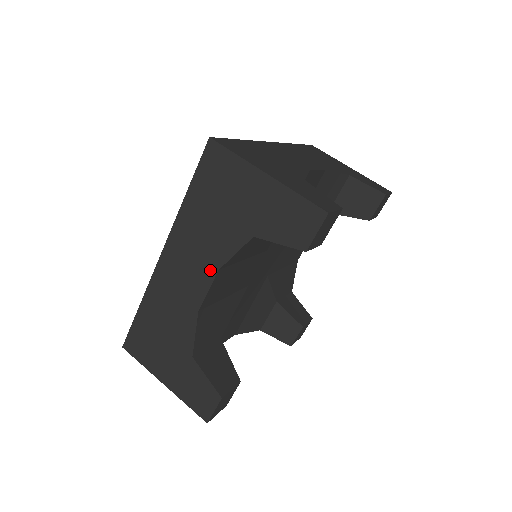
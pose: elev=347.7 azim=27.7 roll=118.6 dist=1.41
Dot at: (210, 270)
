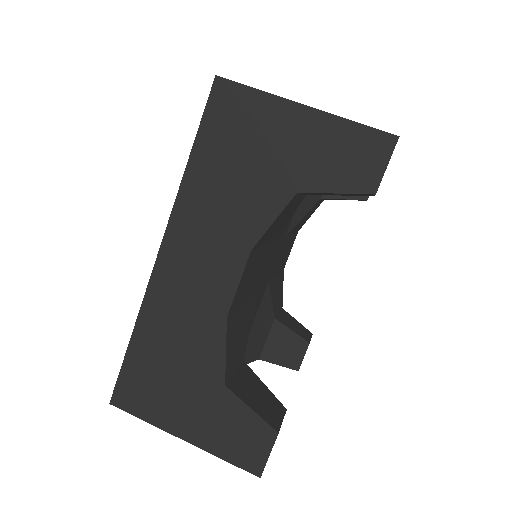
Dot at: (238, 254)
